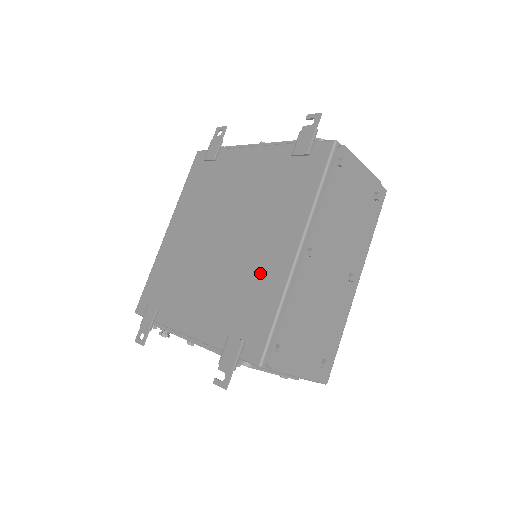
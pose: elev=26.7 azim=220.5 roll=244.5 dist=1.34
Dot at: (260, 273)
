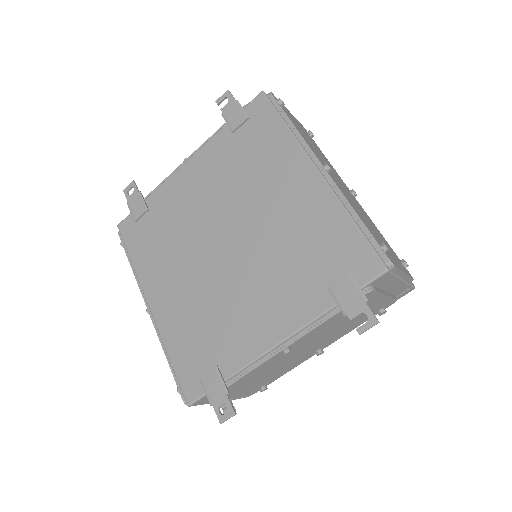
Dot at: (301, 220)
